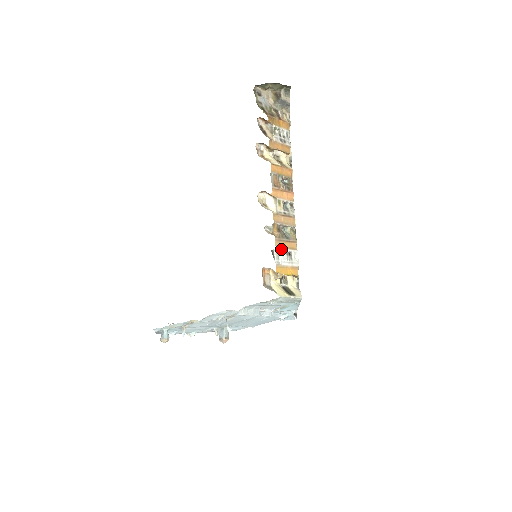
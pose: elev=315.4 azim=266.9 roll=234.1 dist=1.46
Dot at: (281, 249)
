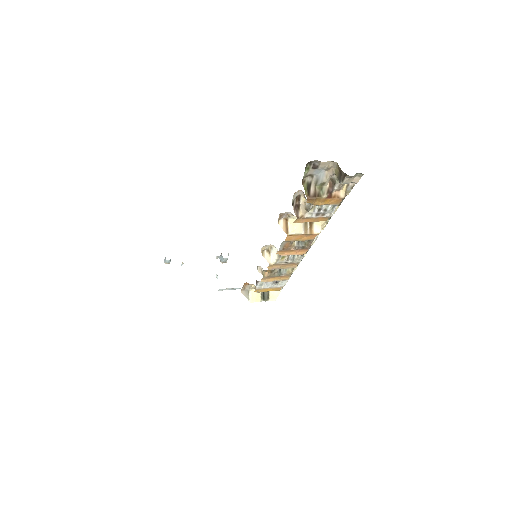
Dot at: (267, 282)
